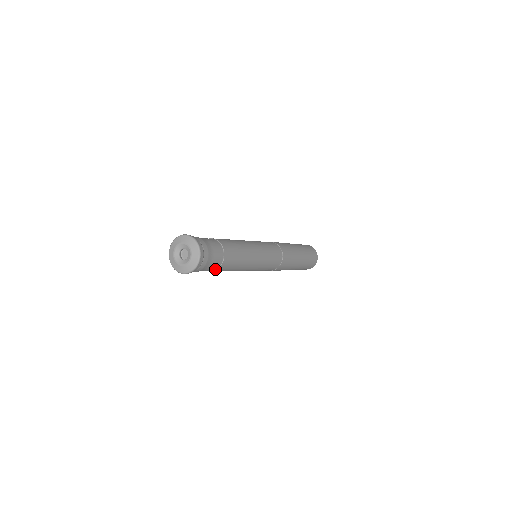
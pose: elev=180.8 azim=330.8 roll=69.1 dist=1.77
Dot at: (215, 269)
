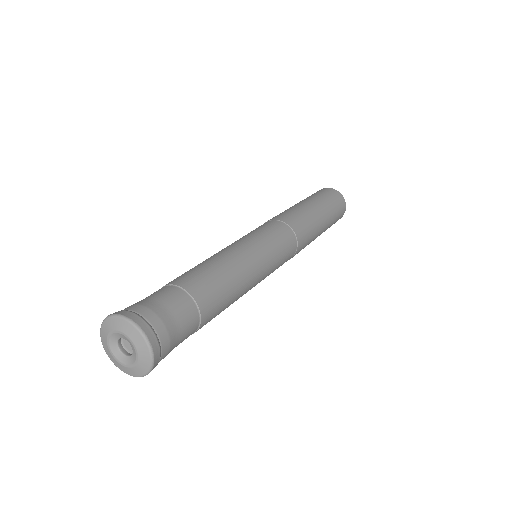
Dot at: occluded
